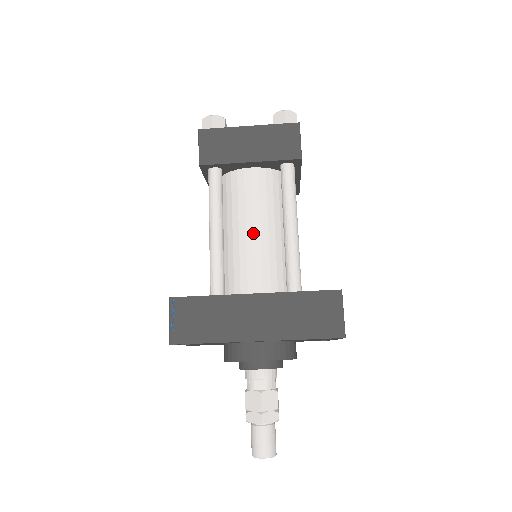
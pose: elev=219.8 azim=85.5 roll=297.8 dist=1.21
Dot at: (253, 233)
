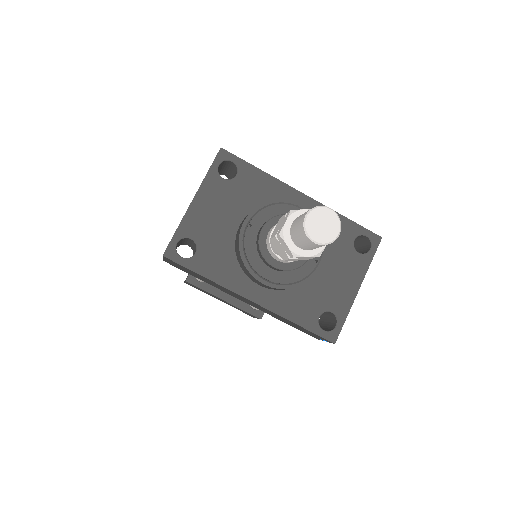
Dot at: occluded
